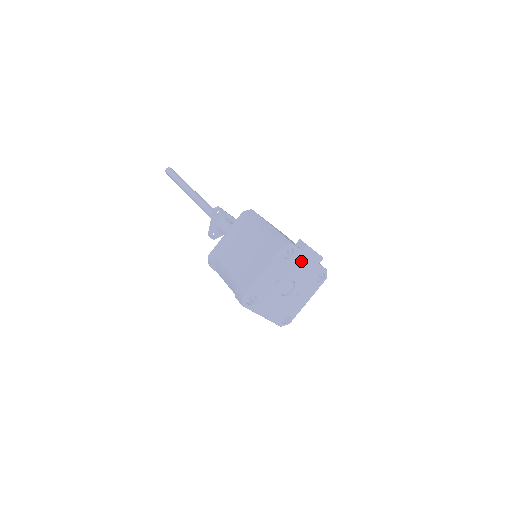
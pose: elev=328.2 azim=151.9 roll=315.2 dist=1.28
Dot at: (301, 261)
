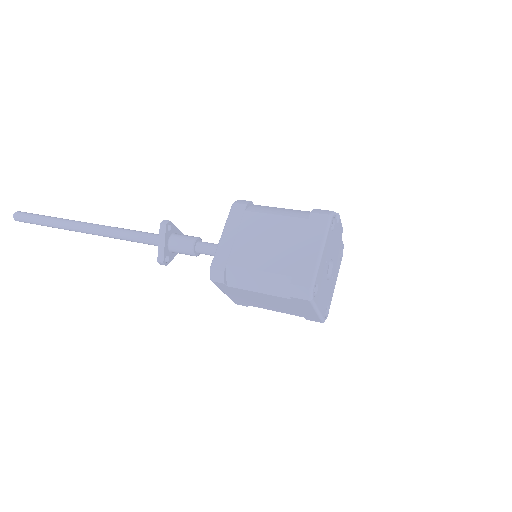
Dot at: (336, 233)
